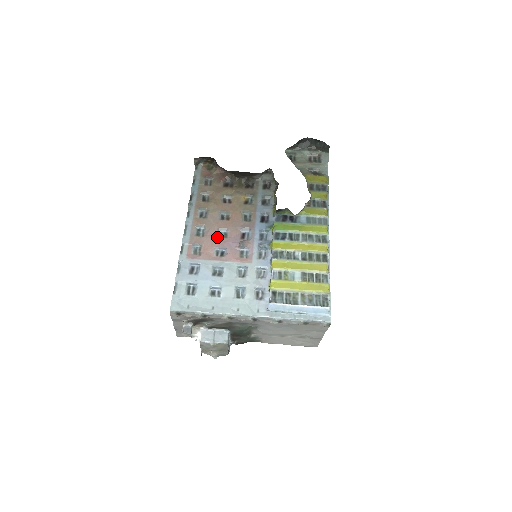
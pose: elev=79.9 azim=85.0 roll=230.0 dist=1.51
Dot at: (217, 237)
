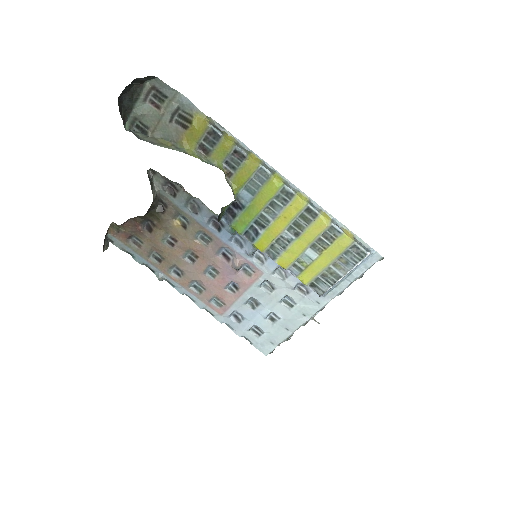
Dot at: (213, 280)
